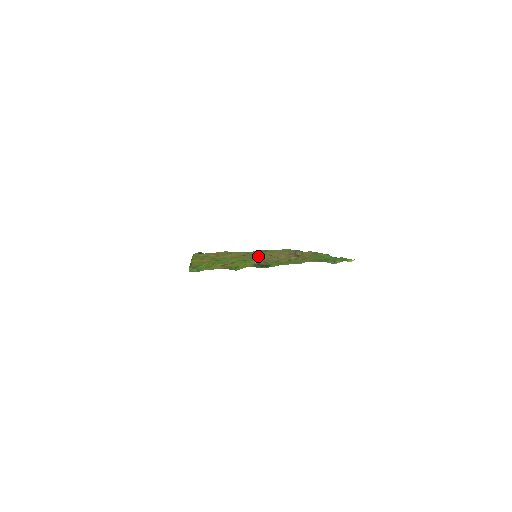
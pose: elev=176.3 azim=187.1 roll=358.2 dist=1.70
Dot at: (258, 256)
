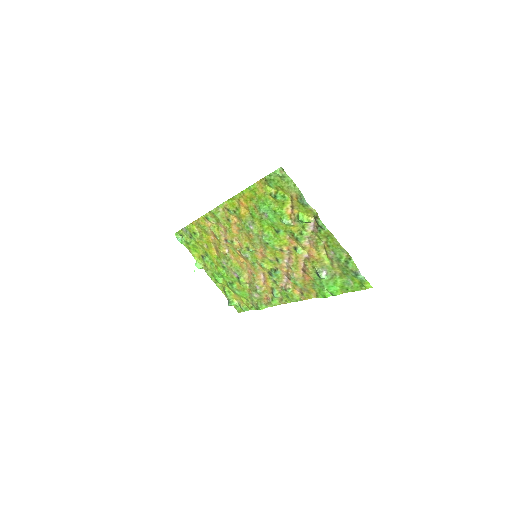
Dot at: (263, 254)
